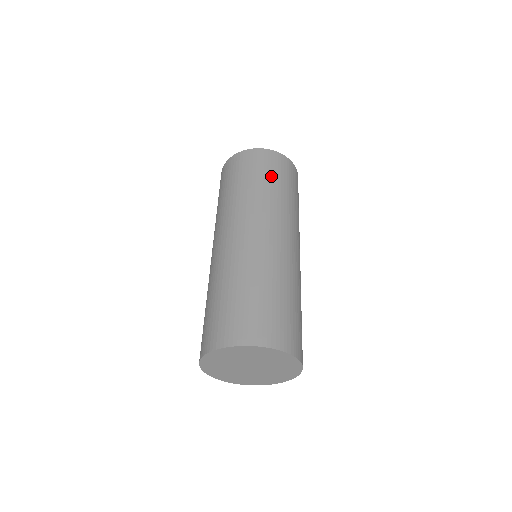
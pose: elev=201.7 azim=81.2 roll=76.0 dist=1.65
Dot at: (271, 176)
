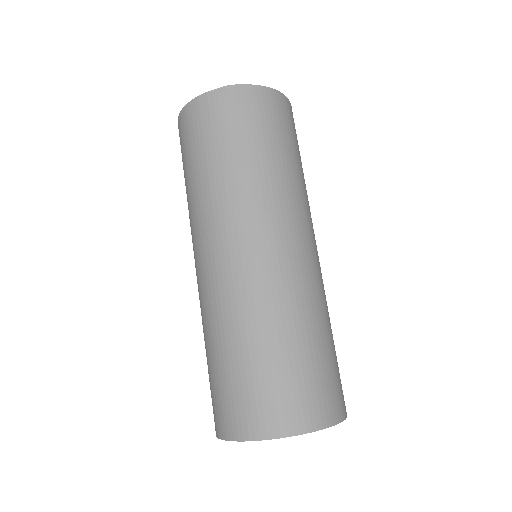
Dot at: (236, 140)
